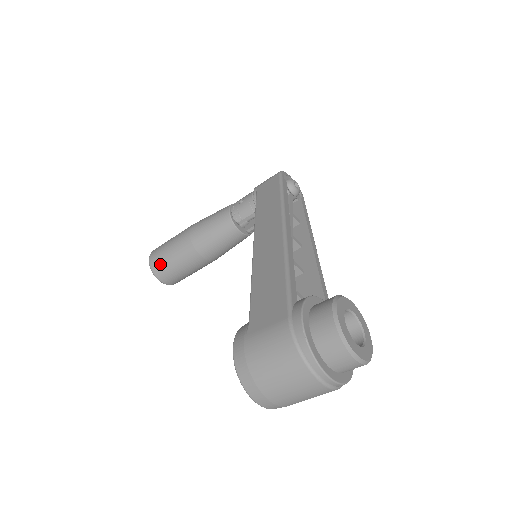
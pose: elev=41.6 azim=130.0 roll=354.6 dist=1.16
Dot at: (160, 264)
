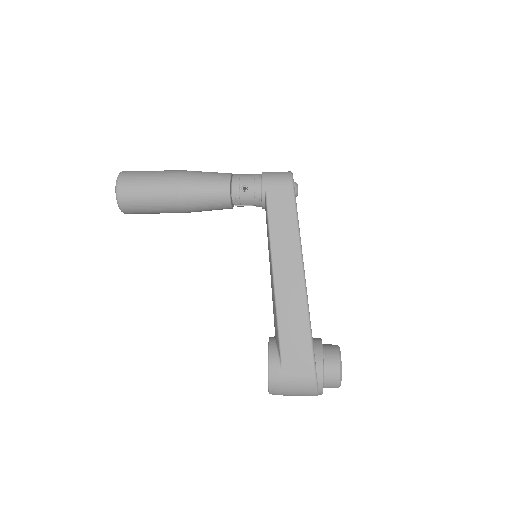
Dot at: (133, 207)
